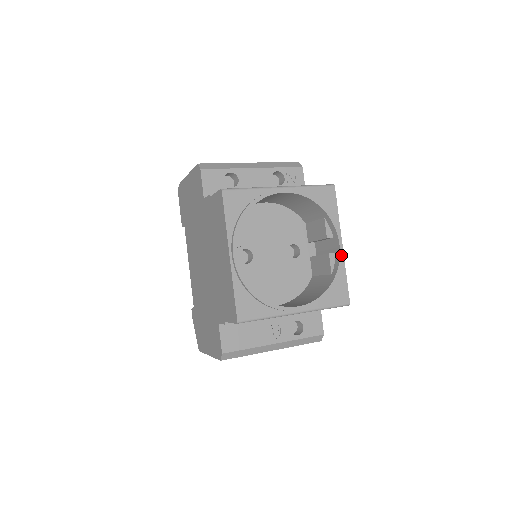
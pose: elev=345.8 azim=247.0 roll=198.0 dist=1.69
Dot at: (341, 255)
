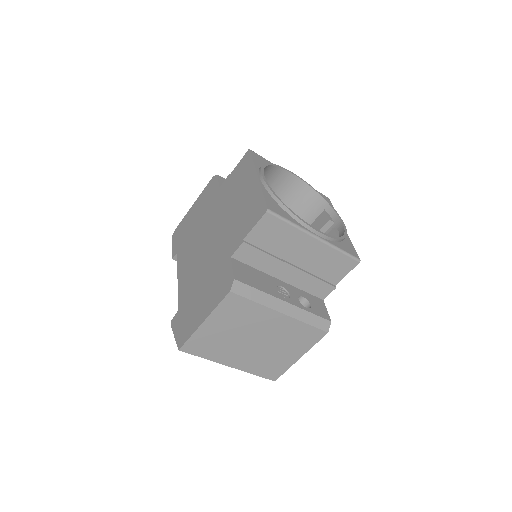
Dot at: (345, 227)
